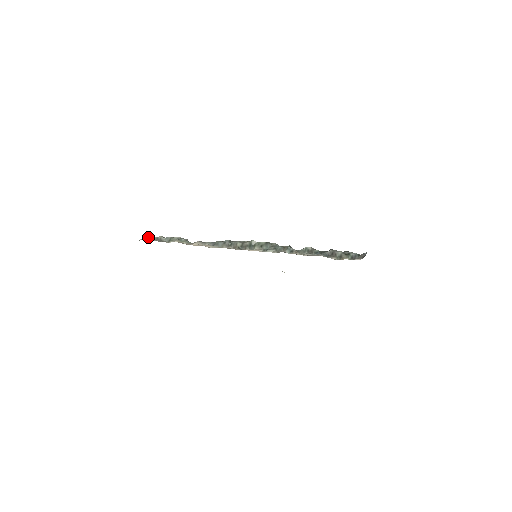
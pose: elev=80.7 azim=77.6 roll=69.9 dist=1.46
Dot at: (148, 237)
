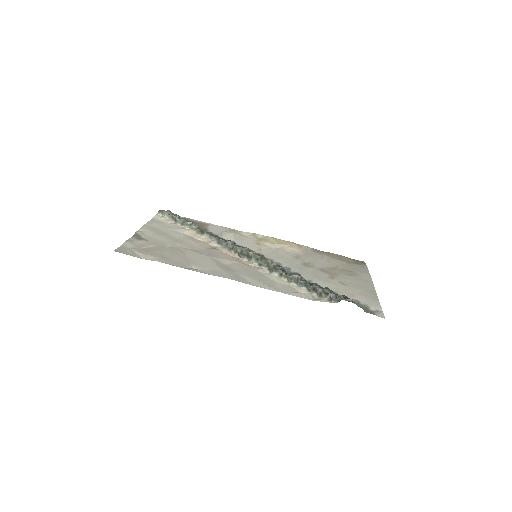
Dot at: (165, 213)
